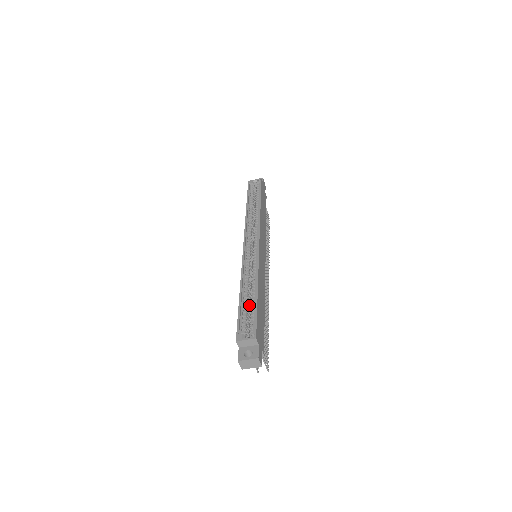
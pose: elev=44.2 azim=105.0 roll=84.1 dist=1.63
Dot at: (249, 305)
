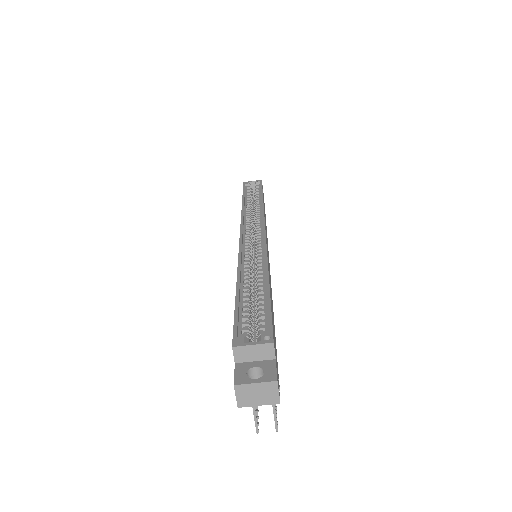
Dot at: (252, 302)
